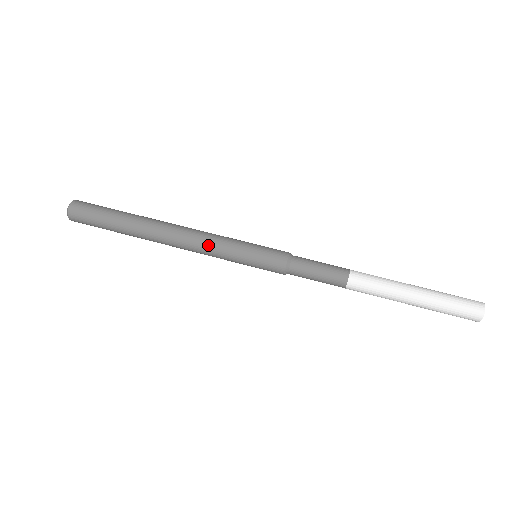
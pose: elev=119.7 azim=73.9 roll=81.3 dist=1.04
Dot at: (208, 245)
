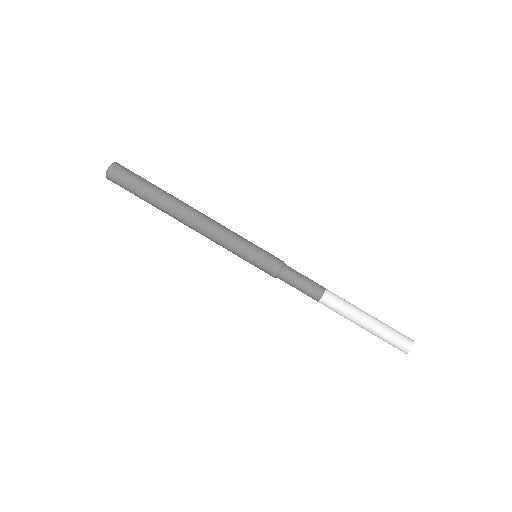
Dot at: occluded
